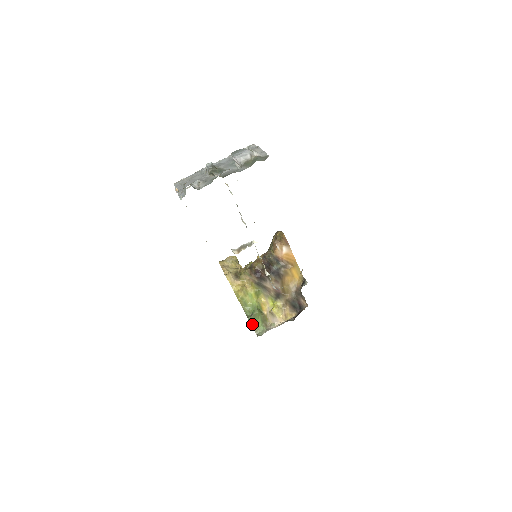
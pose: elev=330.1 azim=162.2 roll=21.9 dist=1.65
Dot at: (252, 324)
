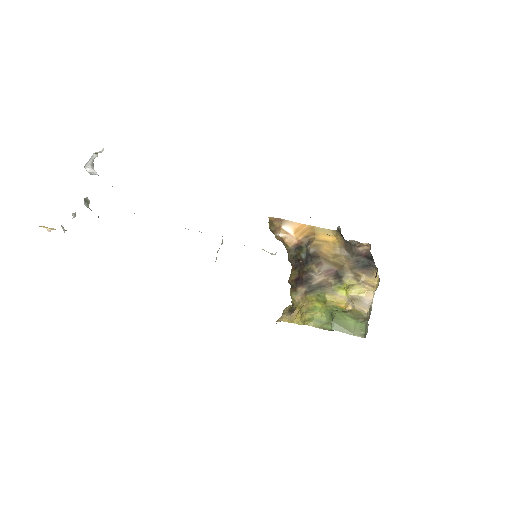
Dot at: (345, 332)
